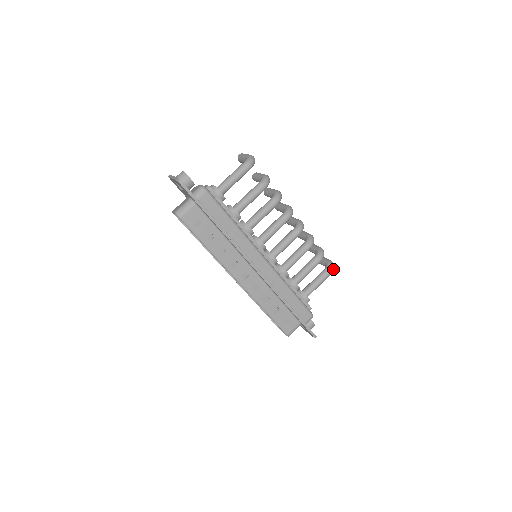
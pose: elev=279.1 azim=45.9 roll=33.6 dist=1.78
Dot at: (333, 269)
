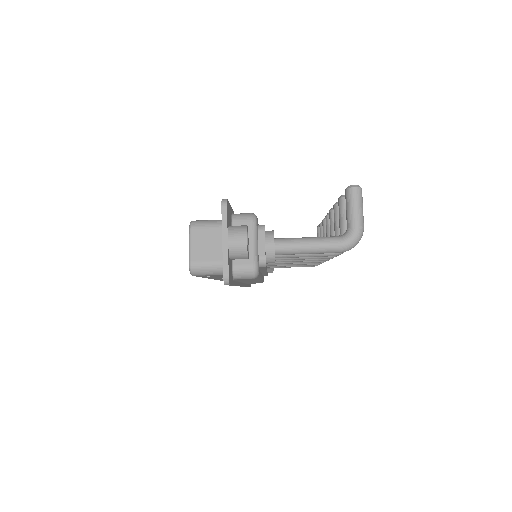
Dot at: occluded
